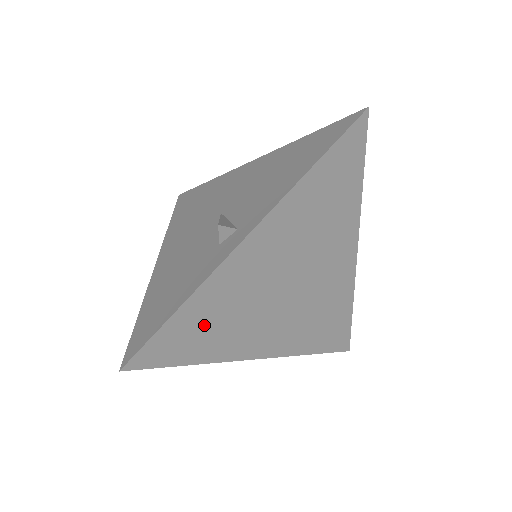
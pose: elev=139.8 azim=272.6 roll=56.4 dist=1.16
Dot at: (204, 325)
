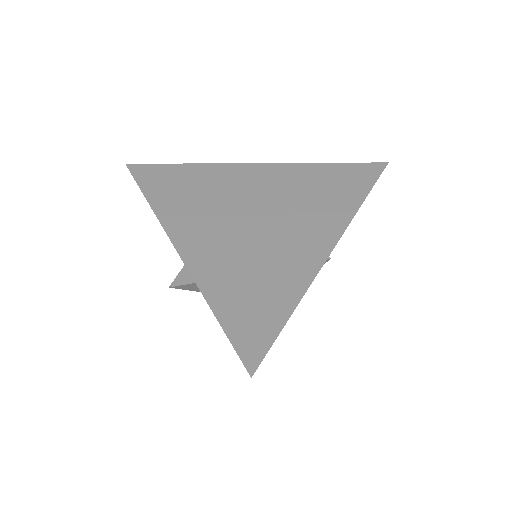
Dot at: (182, 184)
